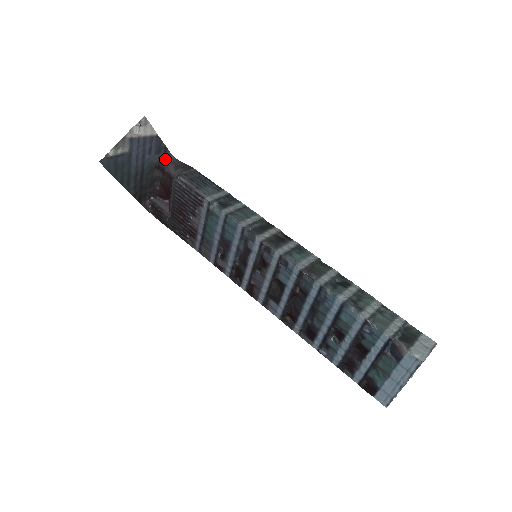
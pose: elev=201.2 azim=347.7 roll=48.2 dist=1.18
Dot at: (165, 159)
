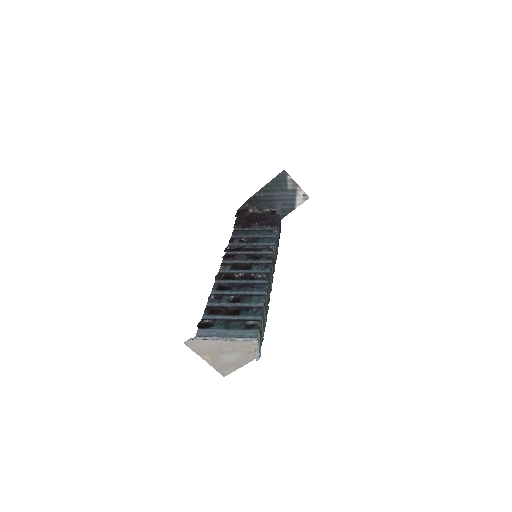
Dot at: occluded
